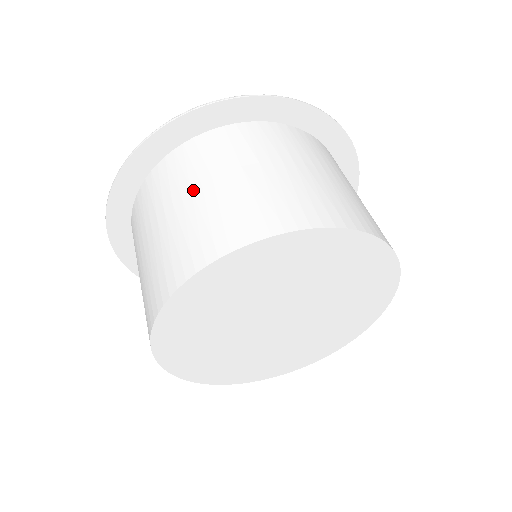
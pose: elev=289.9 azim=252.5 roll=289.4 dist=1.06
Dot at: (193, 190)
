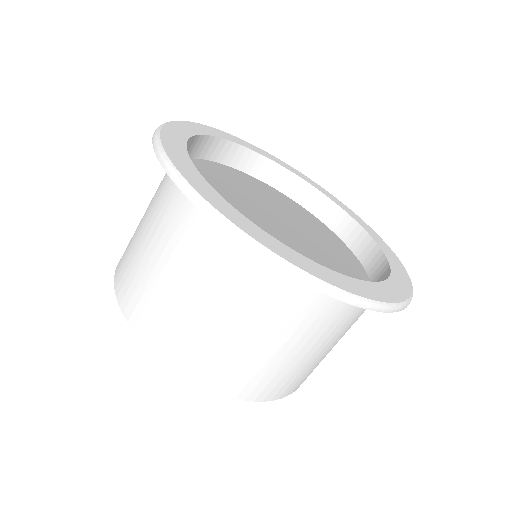
Dot at: (170, 260)
